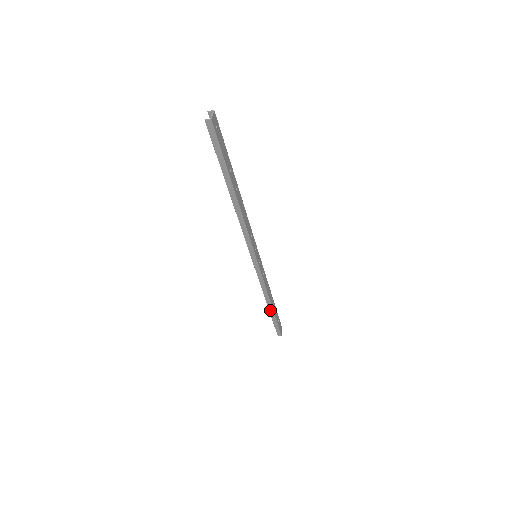
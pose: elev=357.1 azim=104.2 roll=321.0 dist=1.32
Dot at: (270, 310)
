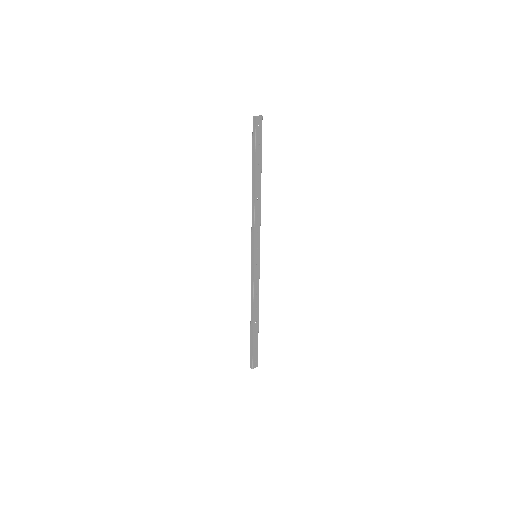
Dot at: (251, 326)
